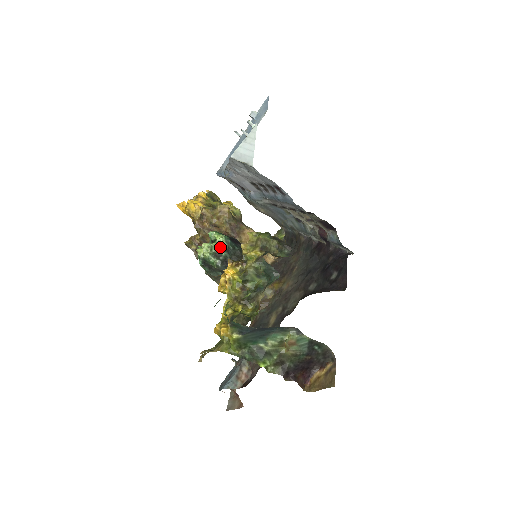
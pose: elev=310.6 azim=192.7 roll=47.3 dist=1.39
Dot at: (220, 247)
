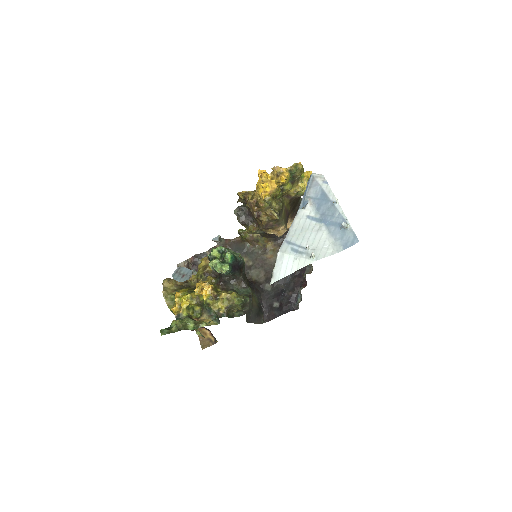
Dot at: (220, 271)
